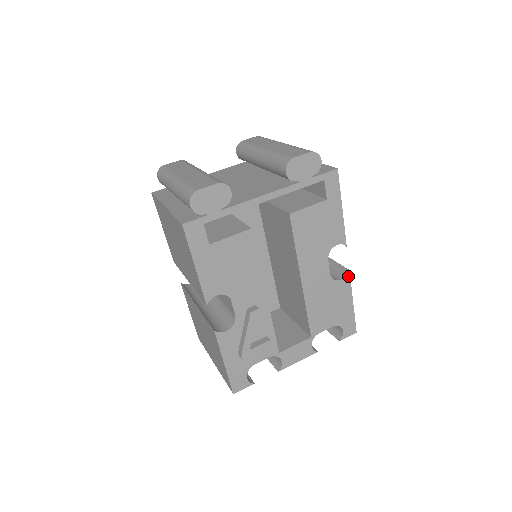
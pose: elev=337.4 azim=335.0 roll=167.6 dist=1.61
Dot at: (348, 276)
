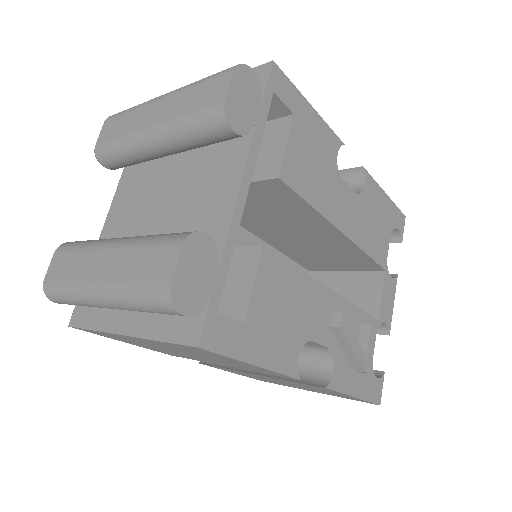
Dot at: (366, 174)
